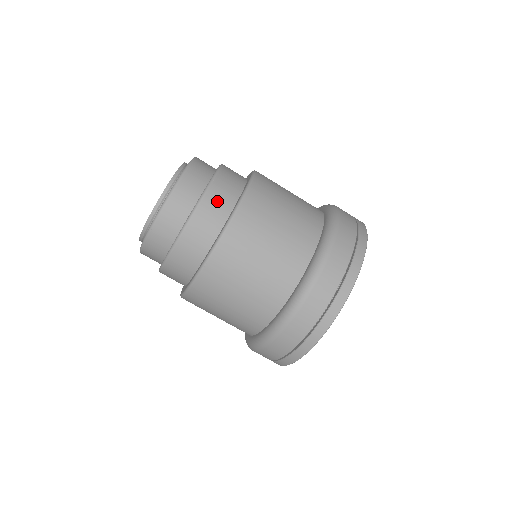
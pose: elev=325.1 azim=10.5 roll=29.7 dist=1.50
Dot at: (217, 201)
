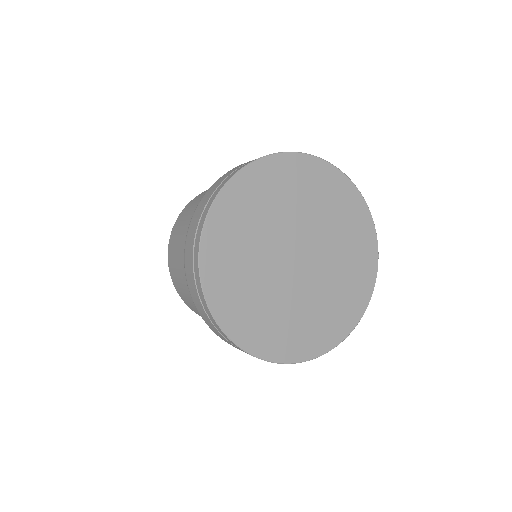
Dot at: occluded
